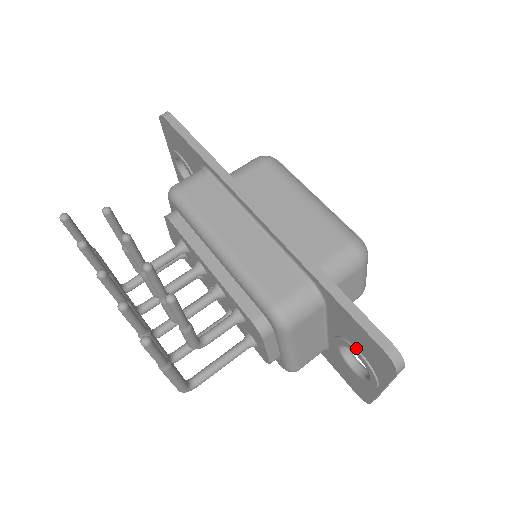
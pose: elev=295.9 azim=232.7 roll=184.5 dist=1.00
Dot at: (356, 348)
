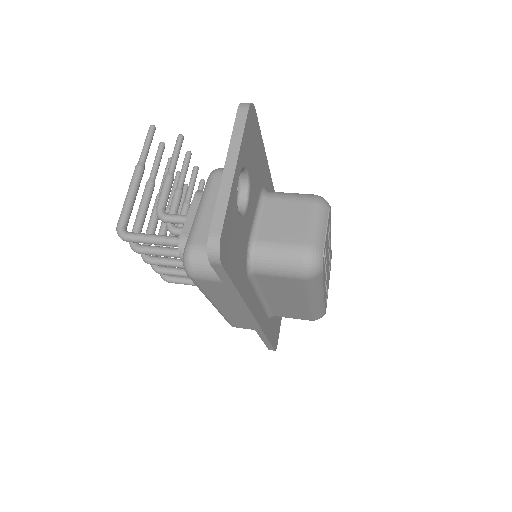
Dot at: occluded
